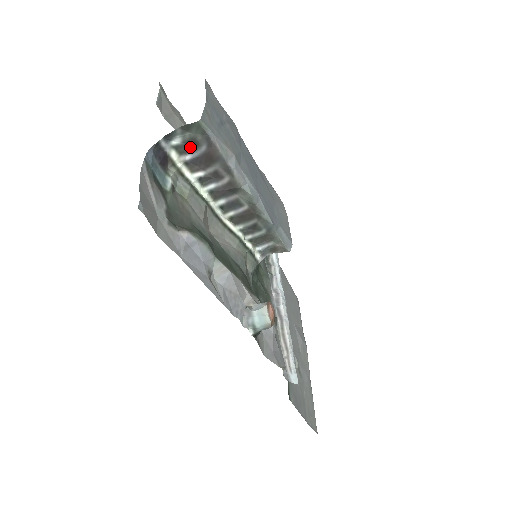
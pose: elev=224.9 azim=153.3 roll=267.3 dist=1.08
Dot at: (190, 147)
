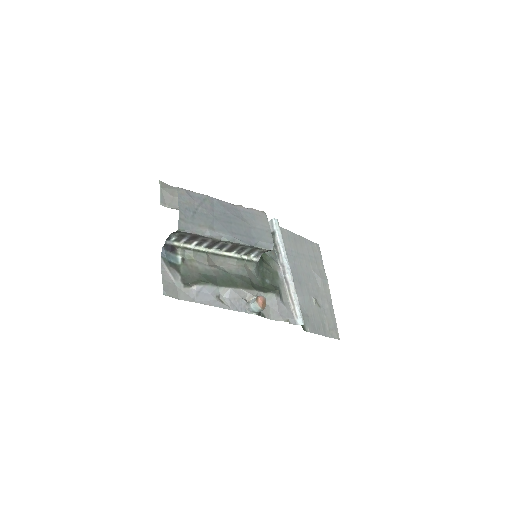
Dot at: (182, 237)
